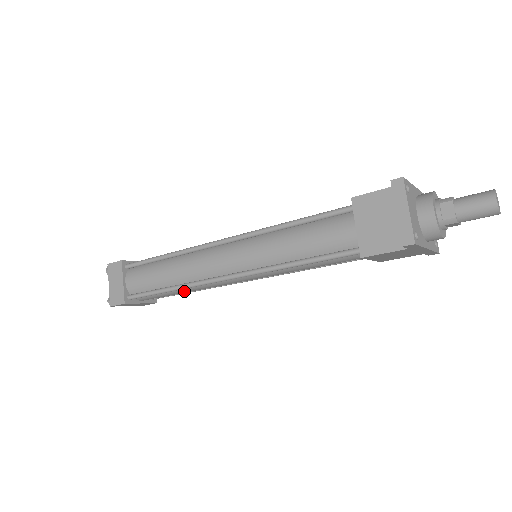
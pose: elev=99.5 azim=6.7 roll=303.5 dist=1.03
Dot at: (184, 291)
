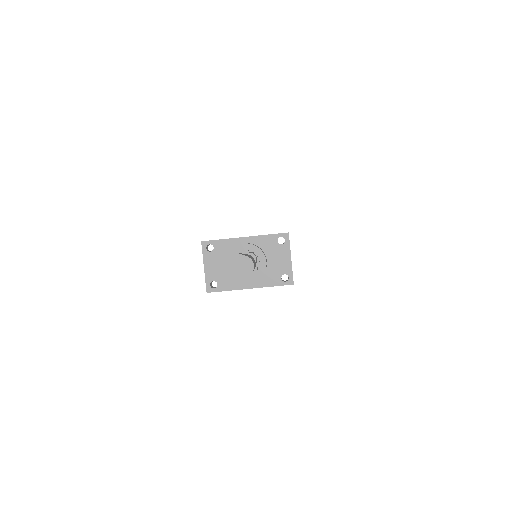
Dot at: occluded
